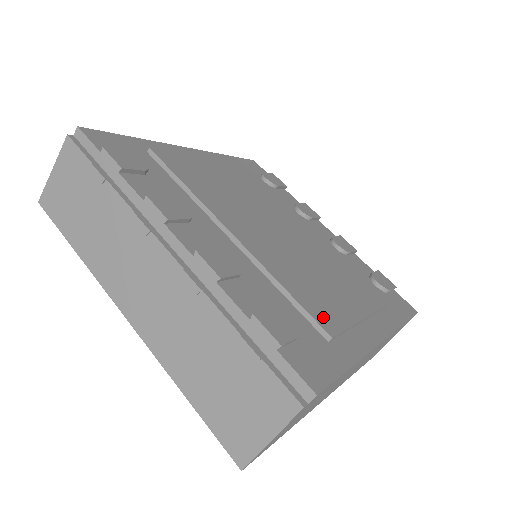
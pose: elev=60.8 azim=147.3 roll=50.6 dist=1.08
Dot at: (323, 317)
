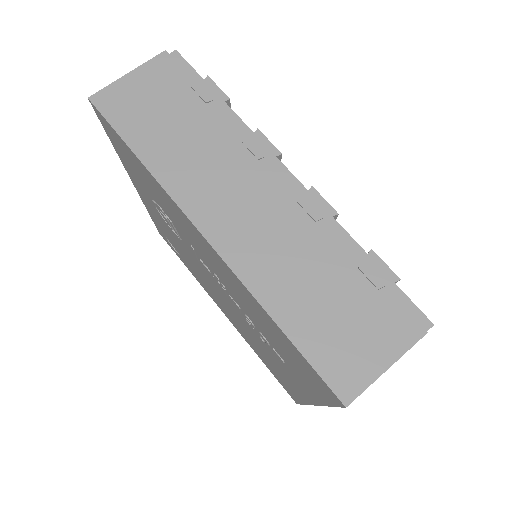
Dot at: occluded
